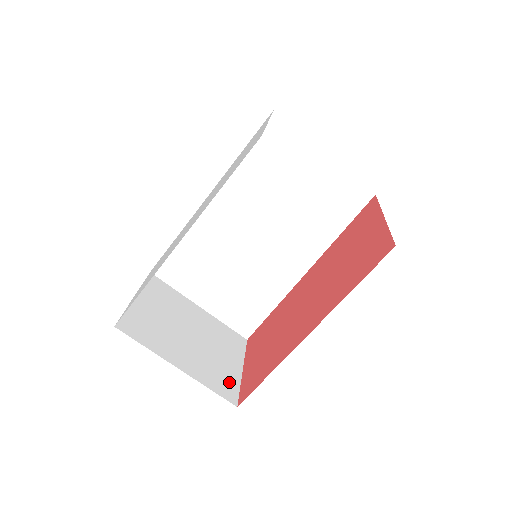
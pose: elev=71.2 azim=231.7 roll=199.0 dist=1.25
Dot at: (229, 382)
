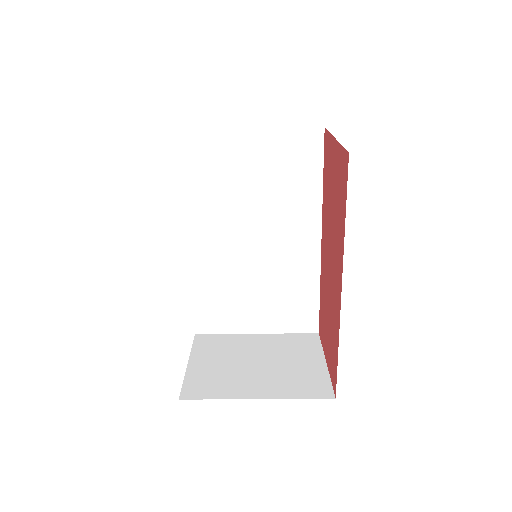
Dot at: (316, 381)
